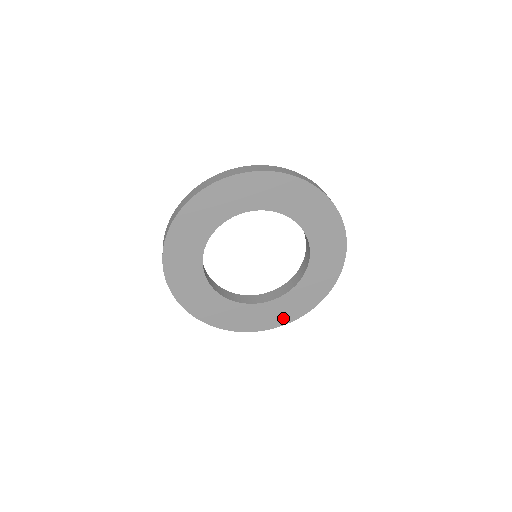
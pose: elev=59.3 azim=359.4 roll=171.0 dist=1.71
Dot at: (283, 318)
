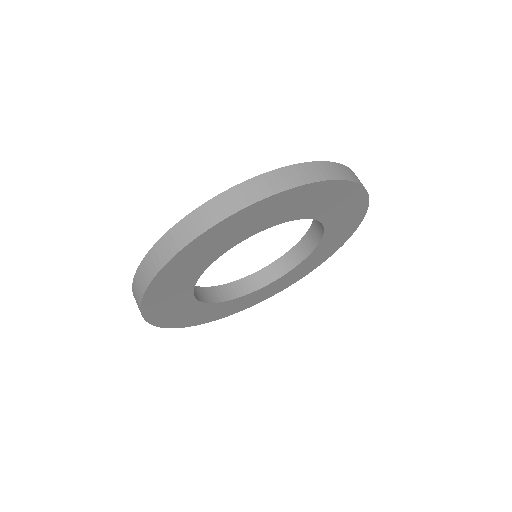
Dot at: (269, 294)
